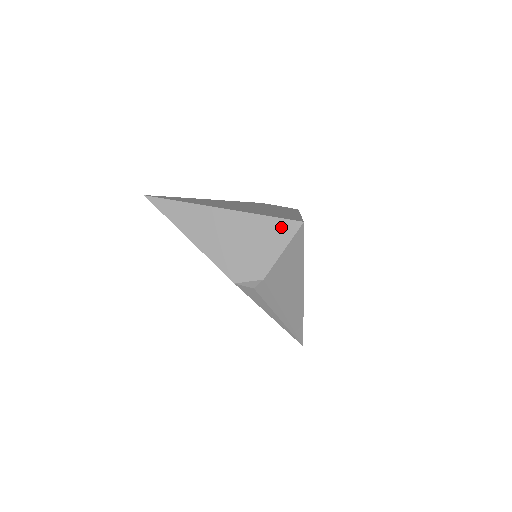
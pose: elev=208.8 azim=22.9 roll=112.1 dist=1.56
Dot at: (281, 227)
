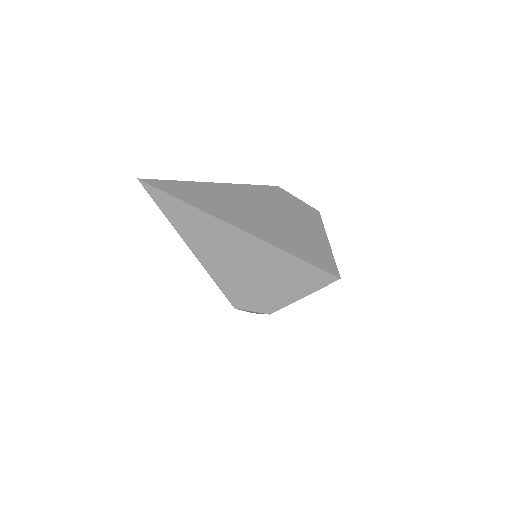
Dot at: (312, 275)
